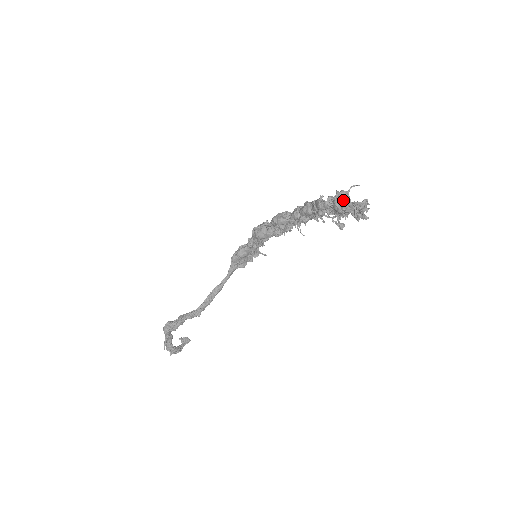
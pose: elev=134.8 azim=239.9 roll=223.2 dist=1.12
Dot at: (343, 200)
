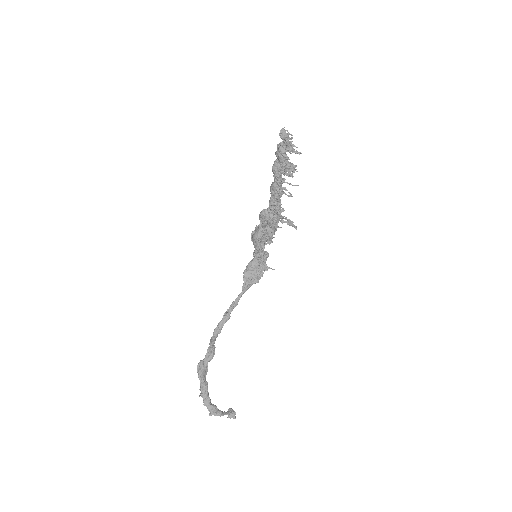
Dot at: (279, 146)
